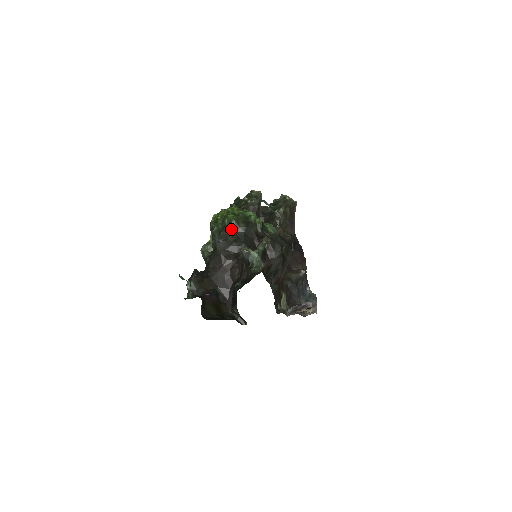
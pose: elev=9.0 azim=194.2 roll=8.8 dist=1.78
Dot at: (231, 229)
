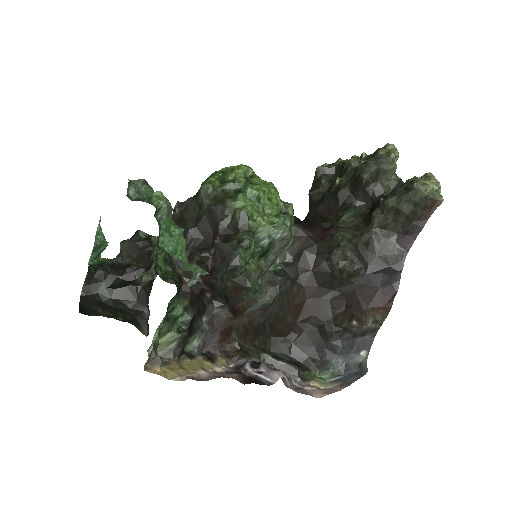
Dot at: (197, 200)
